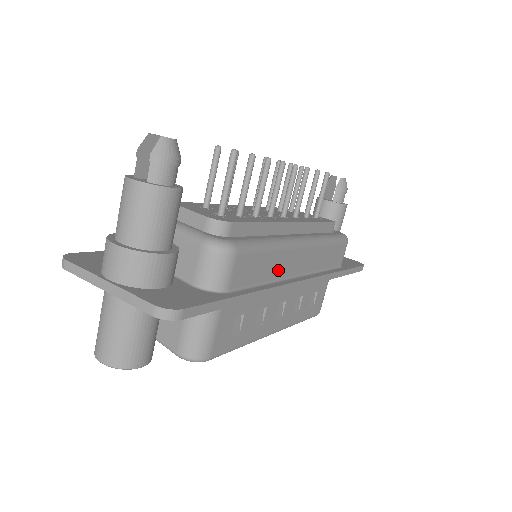
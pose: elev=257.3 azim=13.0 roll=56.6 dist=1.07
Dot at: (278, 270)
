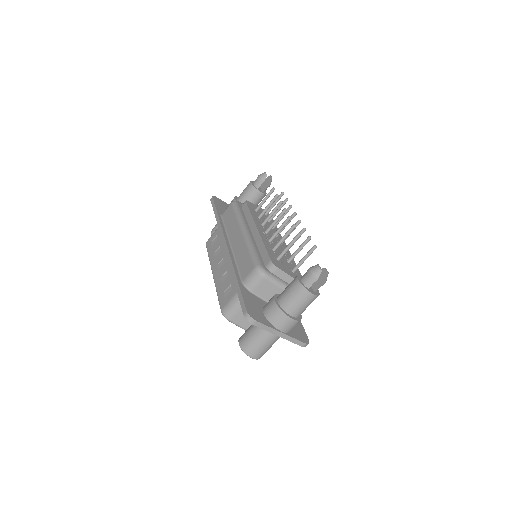
Dot at: occluded
